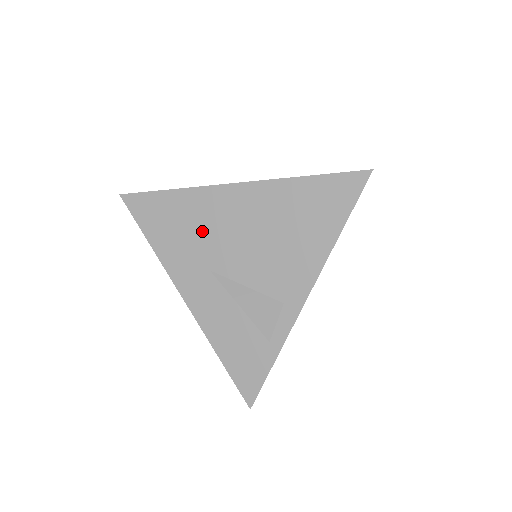
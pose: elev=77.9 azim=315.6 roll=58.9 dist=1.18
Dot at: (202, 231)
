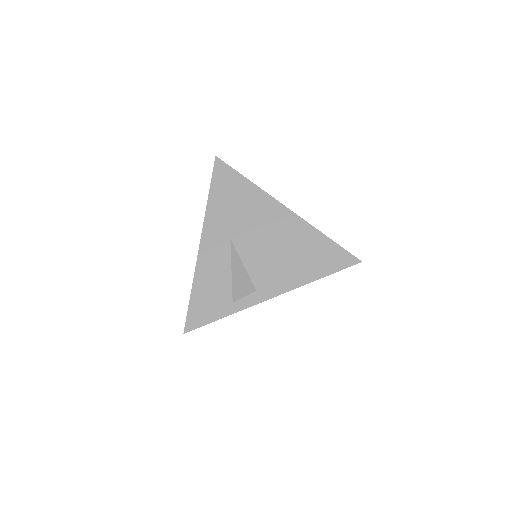
Dot at: (245, 215)
